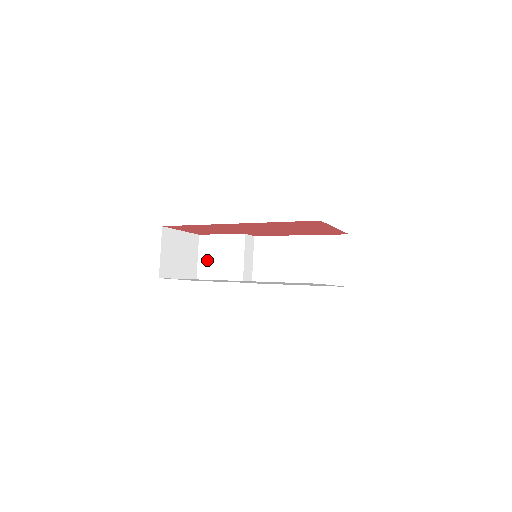
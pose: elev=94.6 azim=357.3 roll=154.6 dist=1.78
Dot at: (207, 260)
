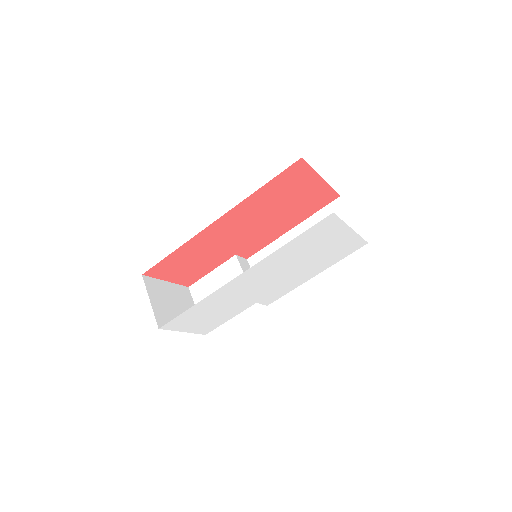
Dot at: occluded
